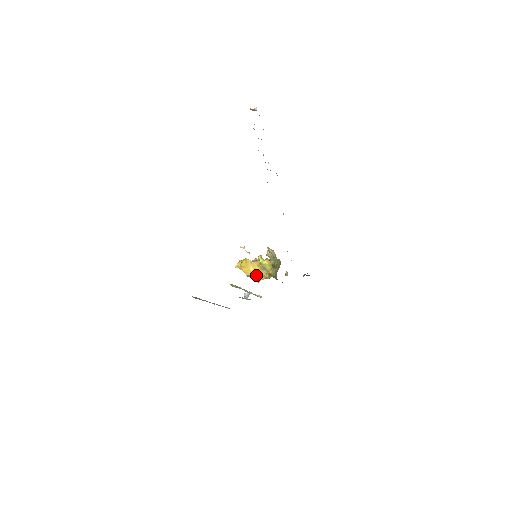
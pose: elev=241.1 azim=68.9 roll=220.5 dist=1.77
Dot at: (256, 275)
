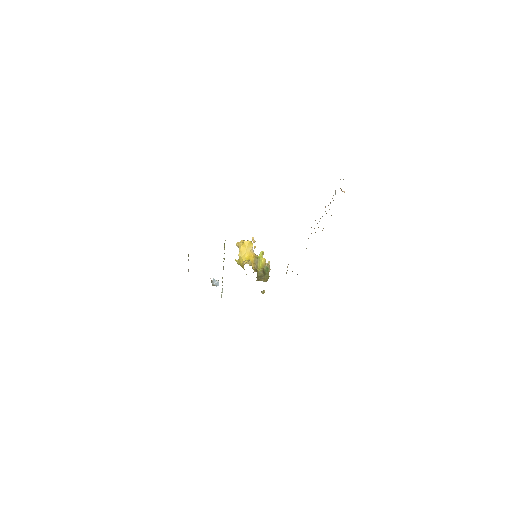
Dot at: (247, 260)
